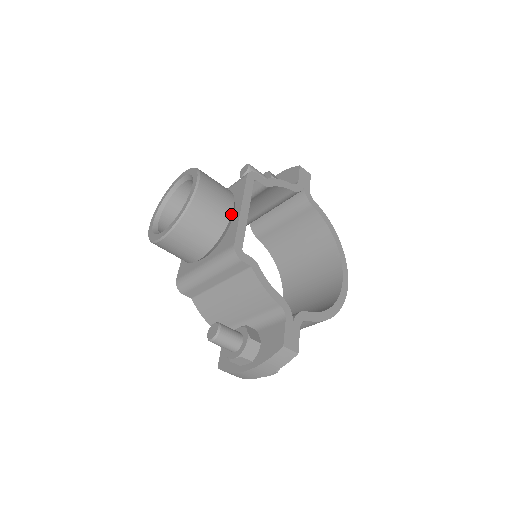
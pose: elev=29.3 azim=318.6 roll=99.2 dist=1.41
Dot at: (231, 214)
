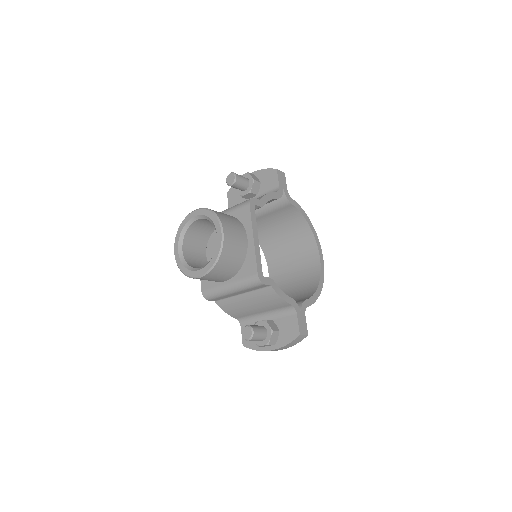
Dot at: (247, 245)
